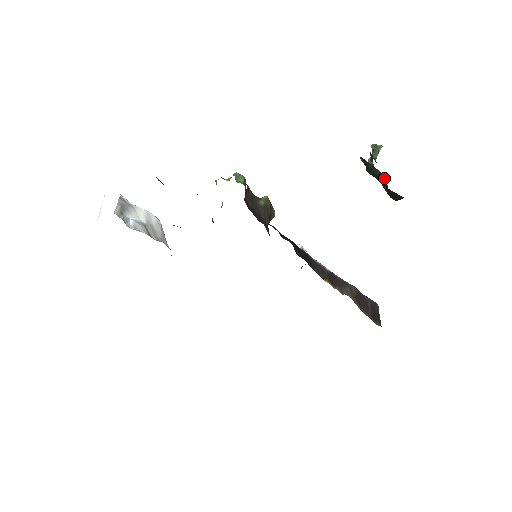
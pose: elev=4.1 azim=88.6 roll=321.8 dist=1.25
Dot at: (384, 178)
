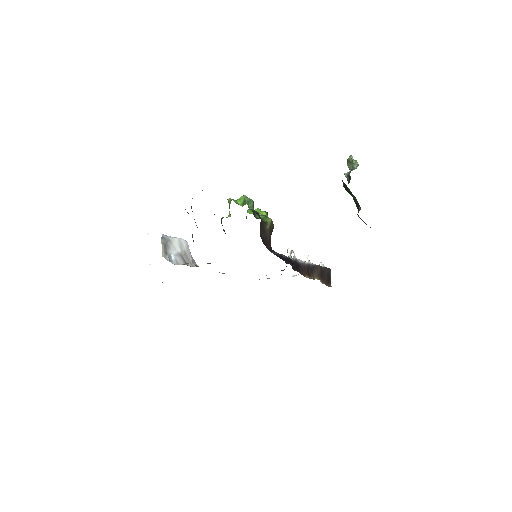
Dot at: (358, 204)
